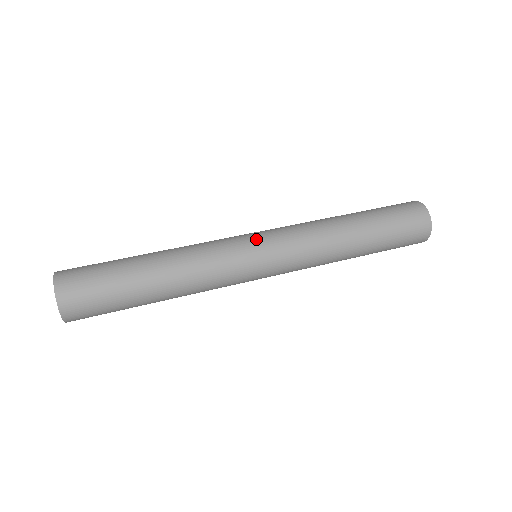
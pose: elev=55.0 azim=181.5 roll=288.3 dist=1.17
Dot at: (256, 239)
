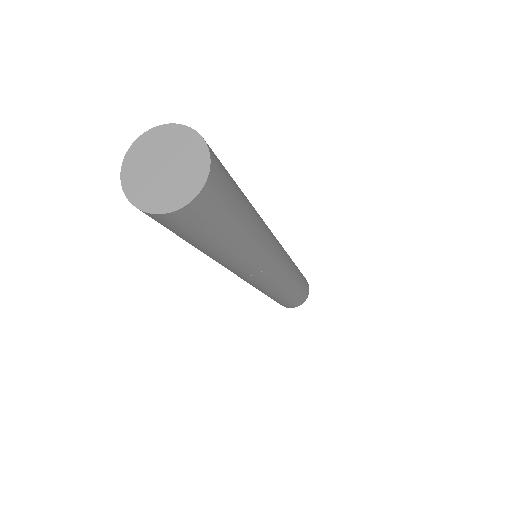
Dot at: occluded
